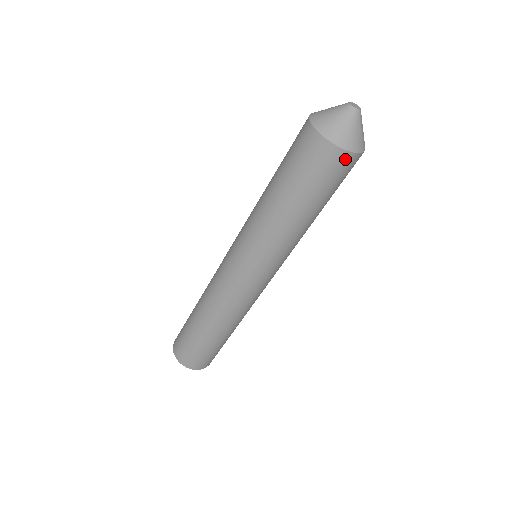
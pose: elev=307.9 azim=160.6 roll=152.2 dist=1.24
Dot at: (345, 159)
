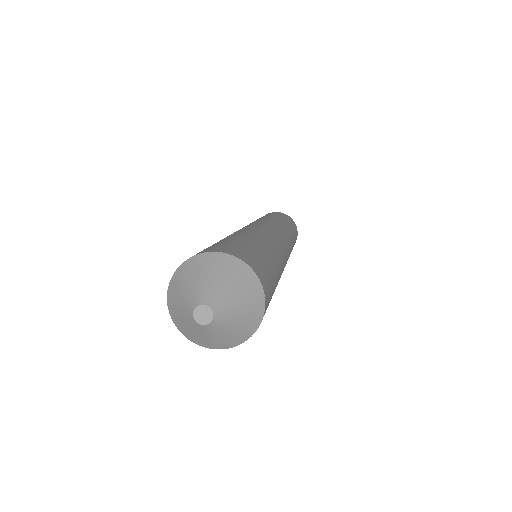
Dot at: occluded
